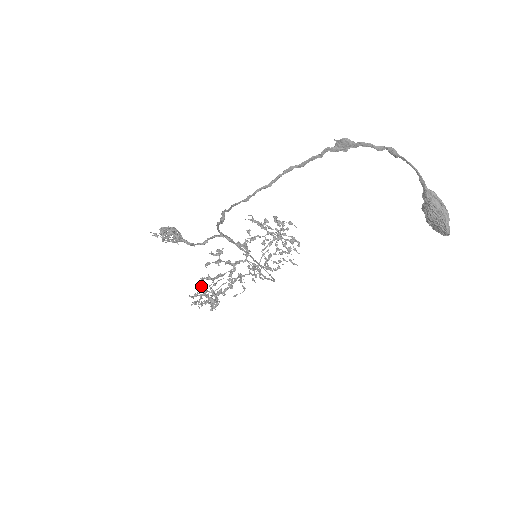
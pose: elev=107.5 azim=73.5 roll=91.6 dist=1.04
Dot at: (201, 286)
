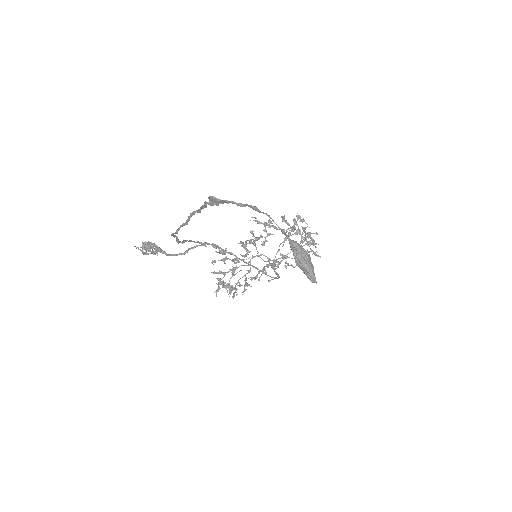
Dot at: (216, 278)
